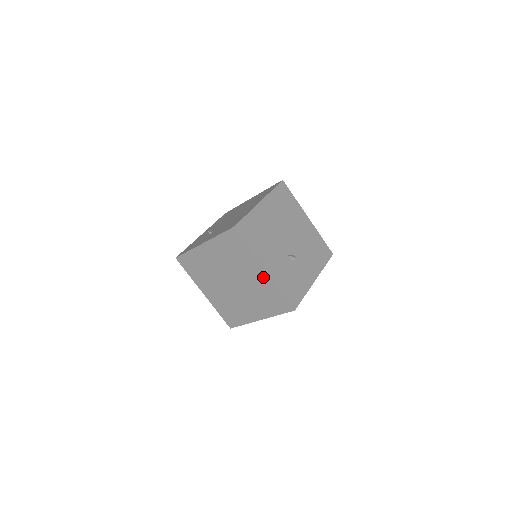
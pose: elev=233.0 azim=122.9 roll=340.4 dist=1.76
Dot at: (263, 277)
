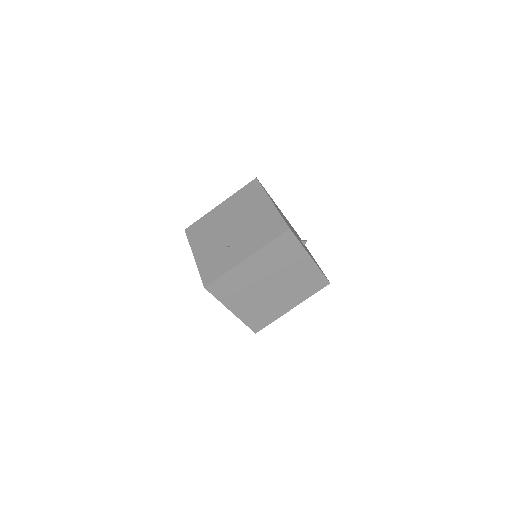
Dot at: (307, 266)
